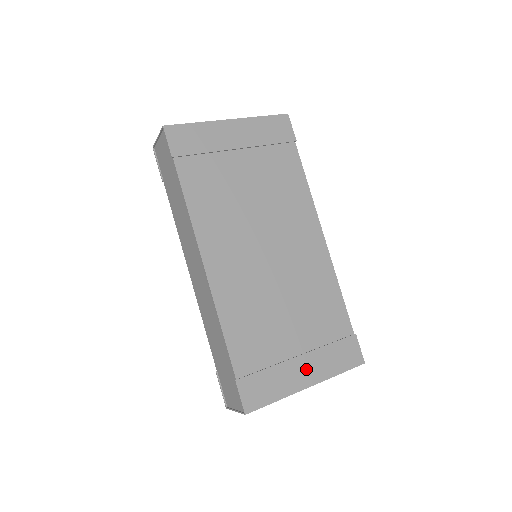
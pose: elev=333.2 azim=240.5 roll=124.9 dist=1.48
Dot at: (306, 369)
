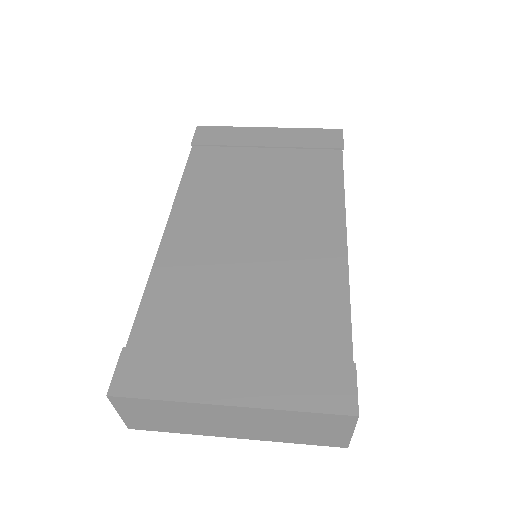
Dot at: (237, 377)
